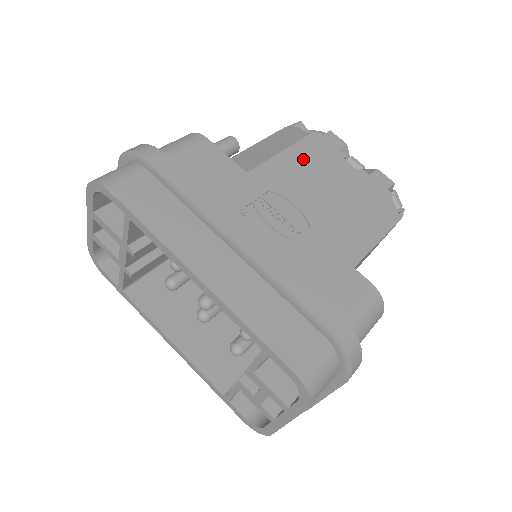
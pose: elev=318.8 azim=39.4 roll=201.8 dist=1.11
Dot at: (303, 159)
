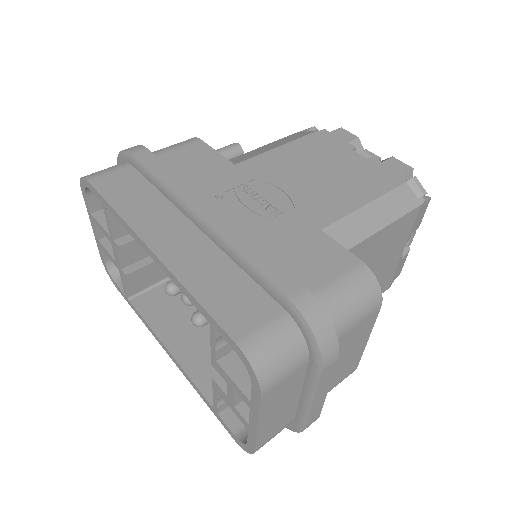
Dot at: (302, 152)
